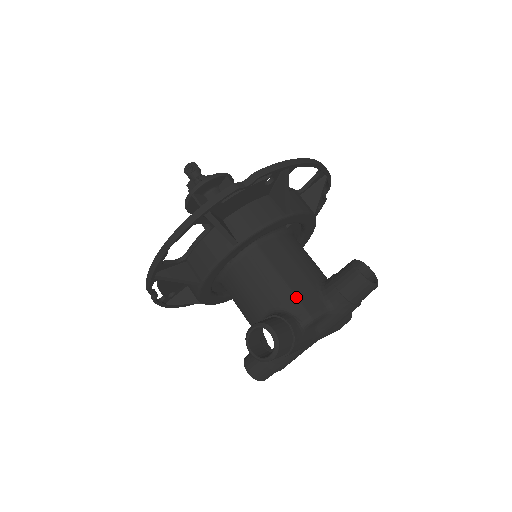
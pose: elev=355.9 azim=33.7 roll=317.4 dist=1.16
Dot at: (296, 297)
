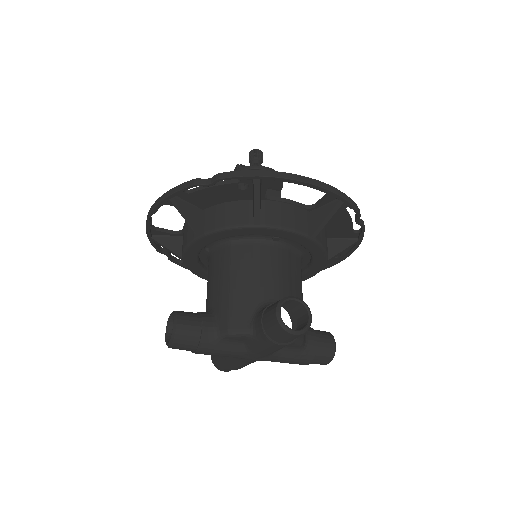
Dot at: (229, 306)
